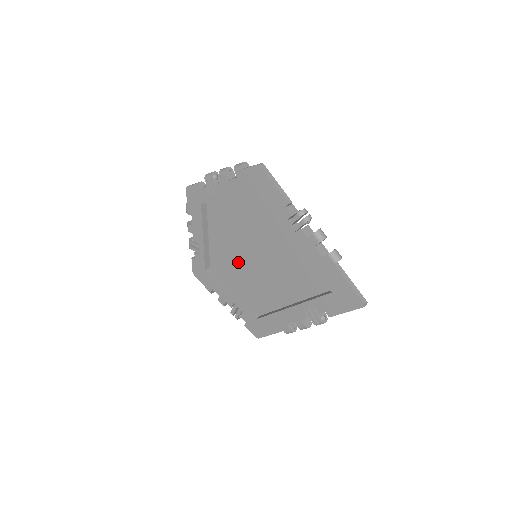
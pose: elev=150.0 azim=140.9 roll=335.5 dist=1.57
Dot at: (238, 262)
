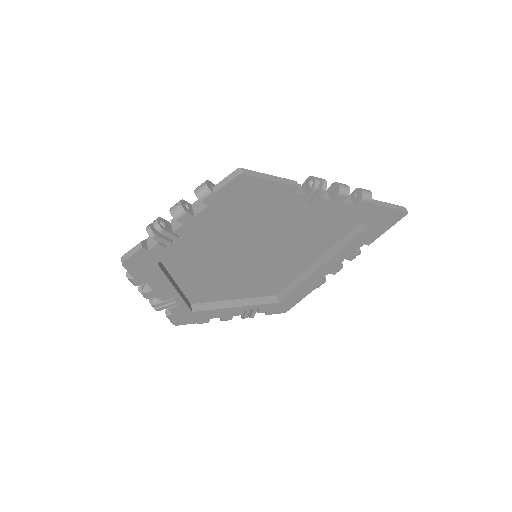
Dot at: (231, 276)
